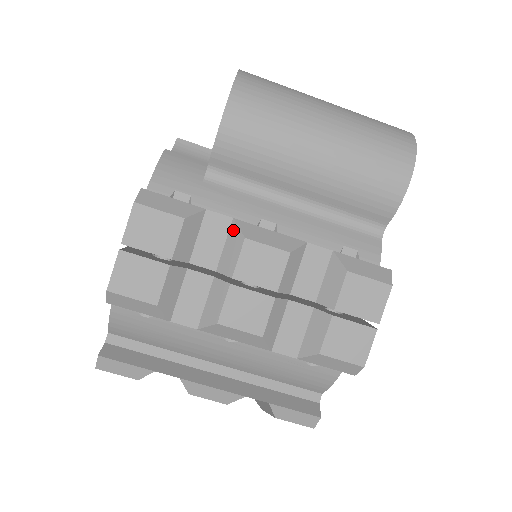
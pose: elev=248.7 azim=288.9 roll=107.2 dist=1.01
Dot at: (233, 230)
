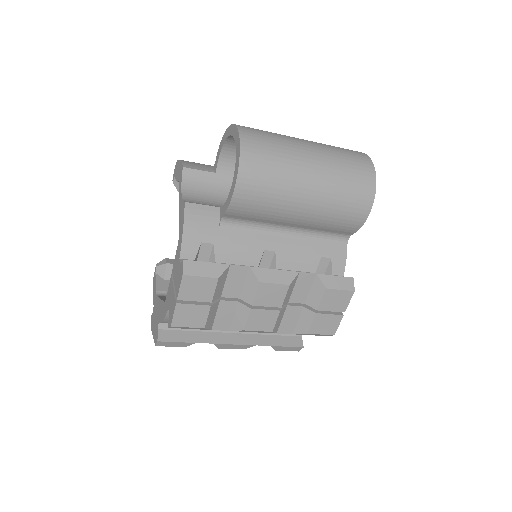
Dot at: (250, 275)
